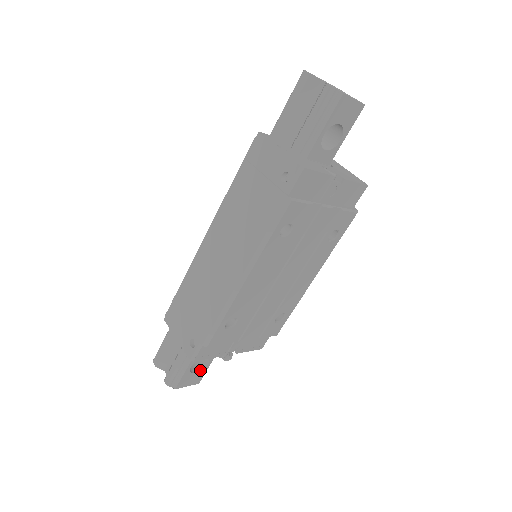
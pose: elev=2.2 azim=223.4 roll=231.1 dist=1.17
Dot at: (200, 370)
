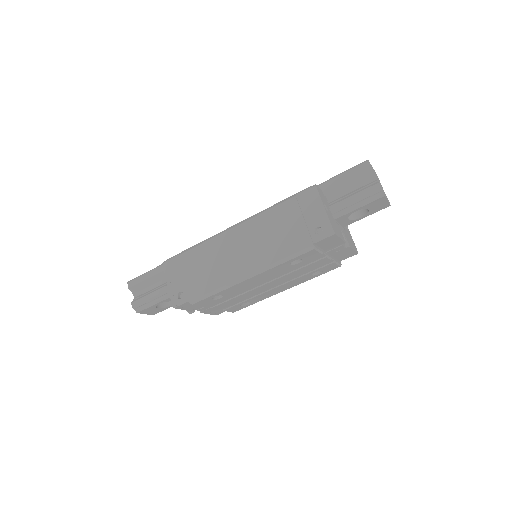
Dot at: (162, 308)
